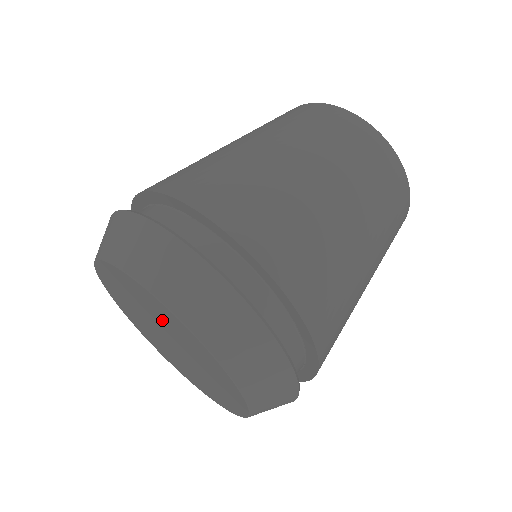
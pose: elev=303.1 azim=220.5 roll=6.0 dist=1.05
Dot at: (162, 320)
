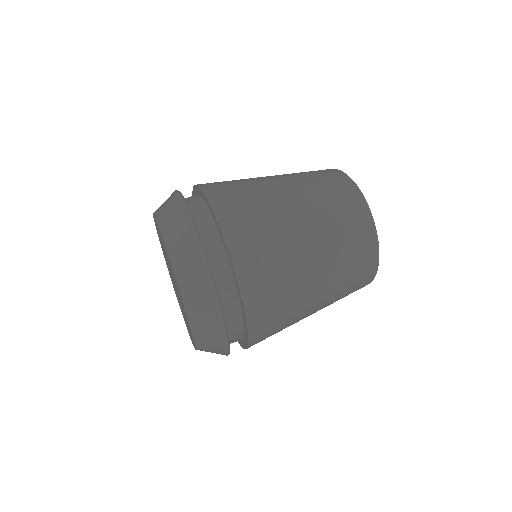
Dot at: (168, 260)
